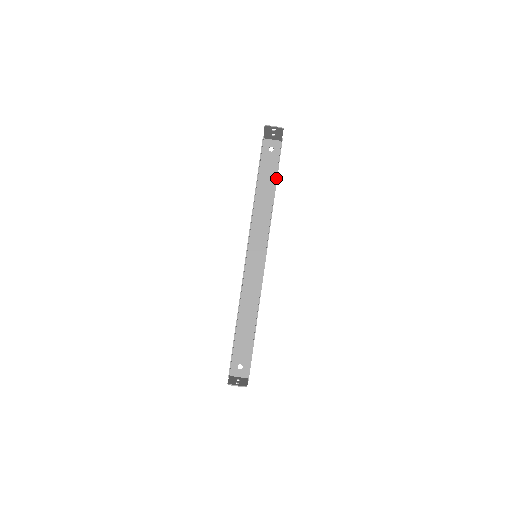
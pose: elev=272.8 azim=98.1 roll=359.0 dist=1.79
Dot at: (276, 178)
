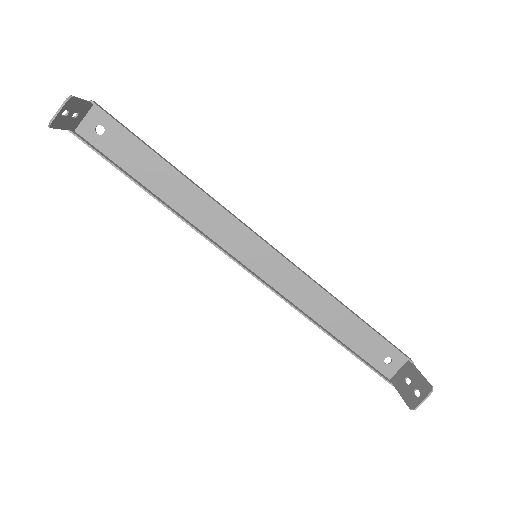
Dot at: occluded
